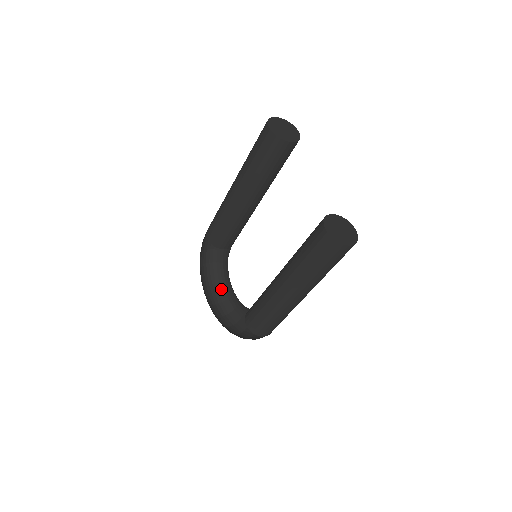
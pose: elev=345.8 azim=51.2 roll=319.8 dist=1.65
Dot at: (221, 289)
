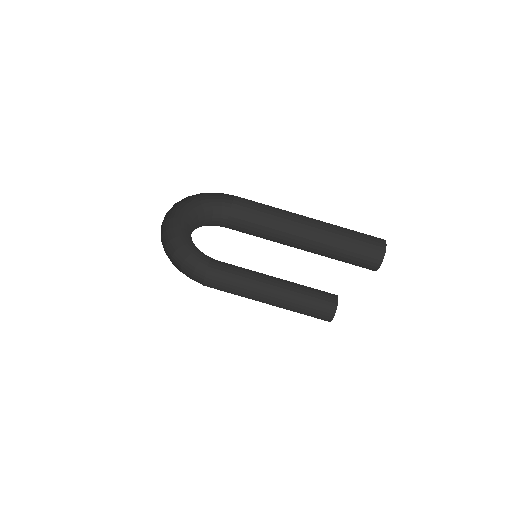
Dot at: (173, 210)
